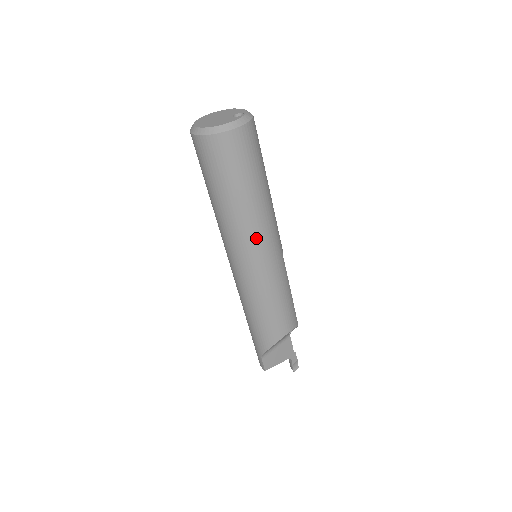
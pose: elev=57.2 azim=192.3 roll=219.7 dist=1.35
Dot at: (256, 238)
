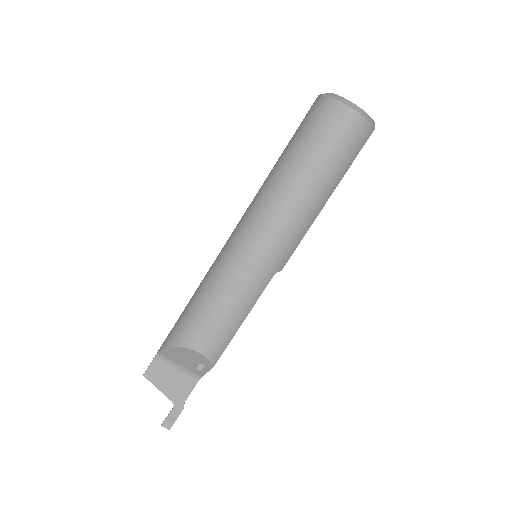
Dot at: (270, 218)
